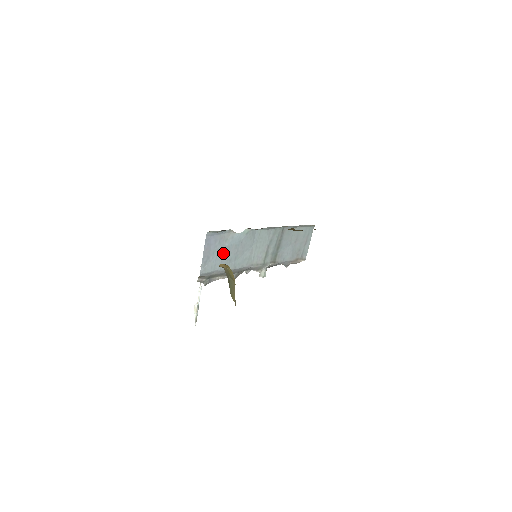
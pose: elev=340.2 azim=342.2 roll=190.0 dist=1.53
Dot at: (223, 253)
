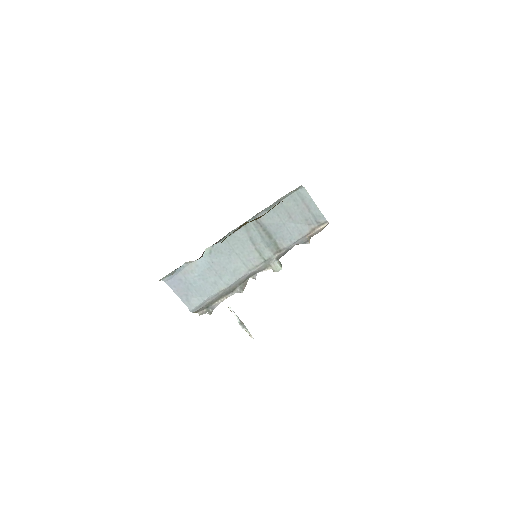
Dot at: (200, 283)
